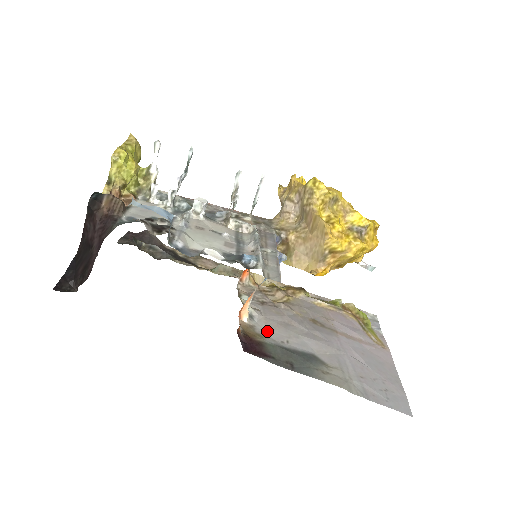
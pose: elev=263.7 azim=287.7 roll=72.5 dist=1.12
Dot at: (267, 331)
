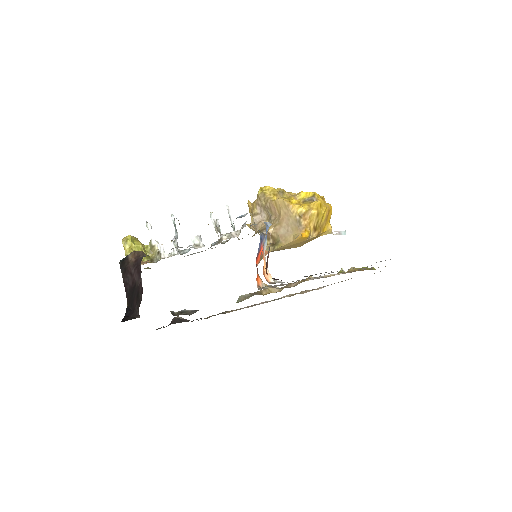
Dot at: occluded
